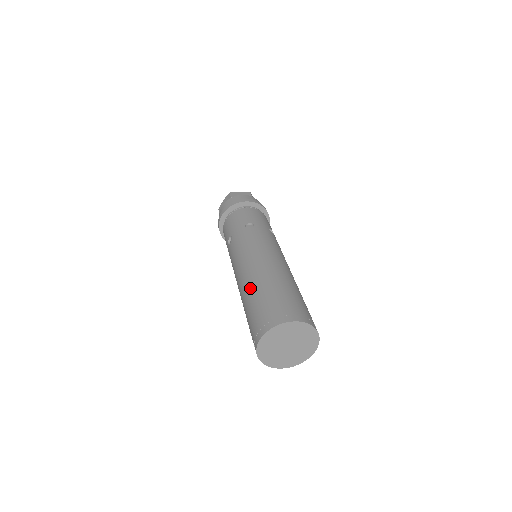
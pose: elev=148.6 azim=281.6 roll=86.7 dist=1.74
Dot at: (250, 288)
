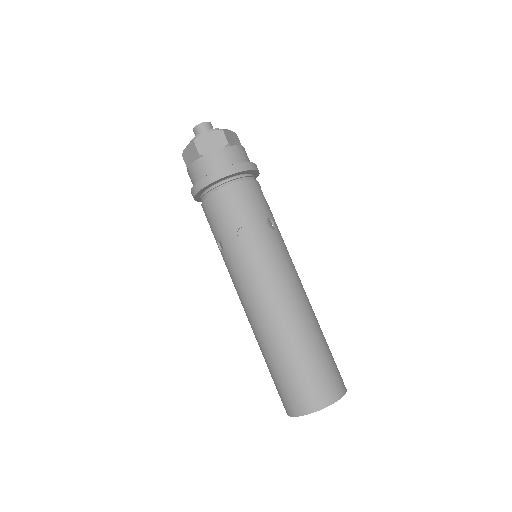
Dot at: (267, 349)
